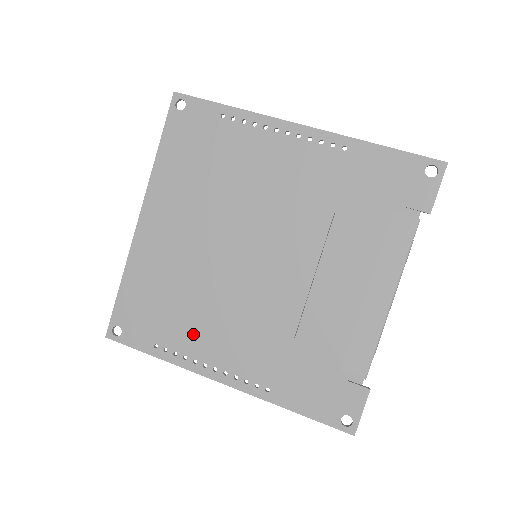
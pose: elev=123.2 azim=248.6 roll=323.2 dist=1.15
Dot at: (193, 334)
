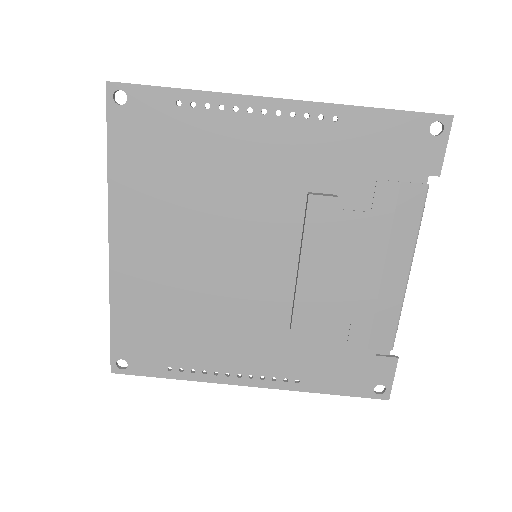
Dot at: (207, 349)
